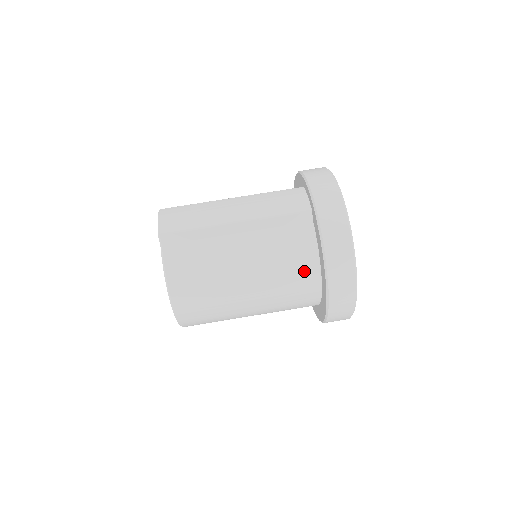
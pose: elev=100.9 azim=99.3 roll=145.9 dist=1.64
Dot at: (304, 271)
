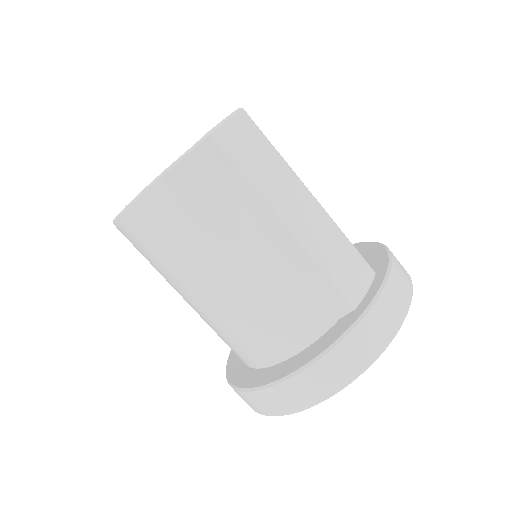
Dot at: (274, 342)
